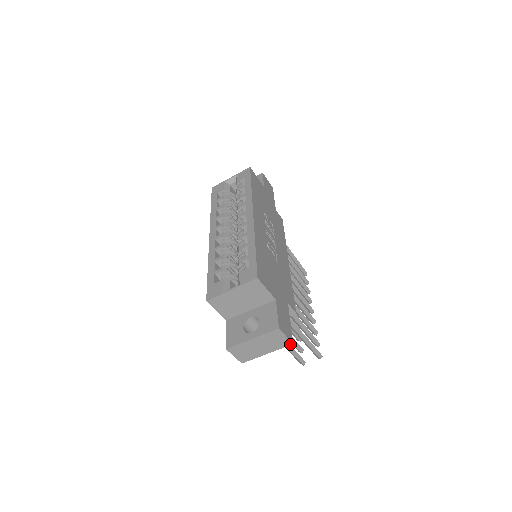
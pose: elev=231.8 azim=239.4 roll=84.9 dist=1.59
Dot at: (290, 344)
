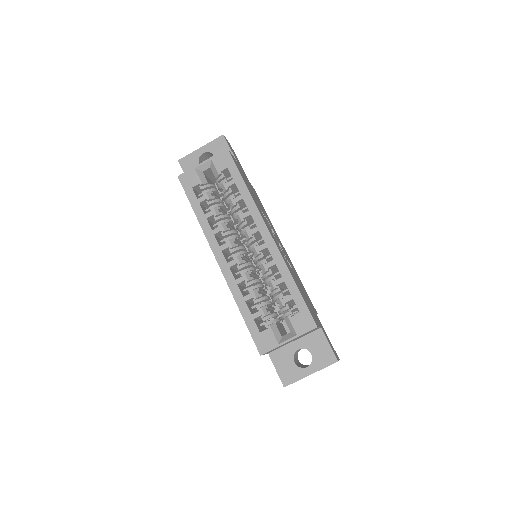
Dot at: occluded
